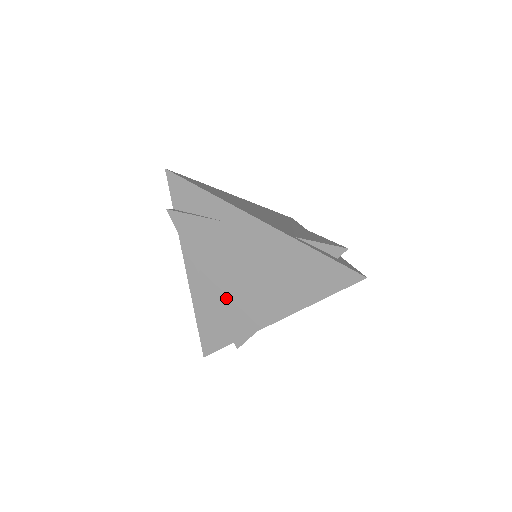
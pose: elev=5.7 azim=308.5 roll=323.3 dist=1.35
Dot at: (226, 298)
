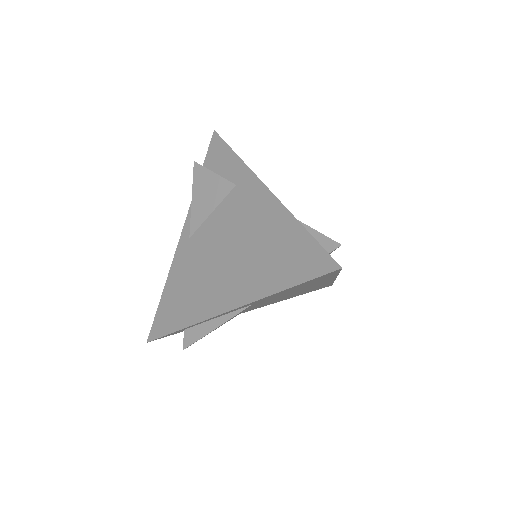
Dot at: (198, 271)
